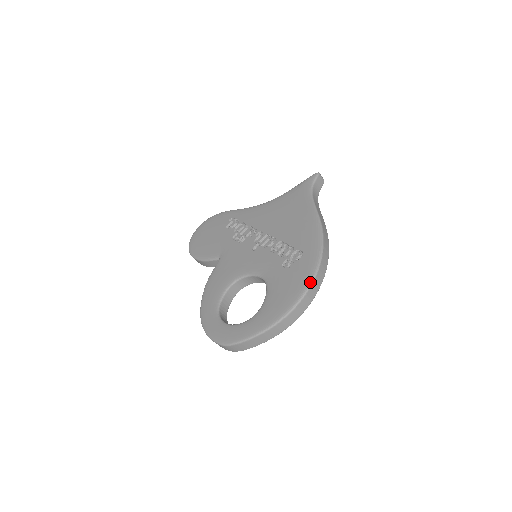
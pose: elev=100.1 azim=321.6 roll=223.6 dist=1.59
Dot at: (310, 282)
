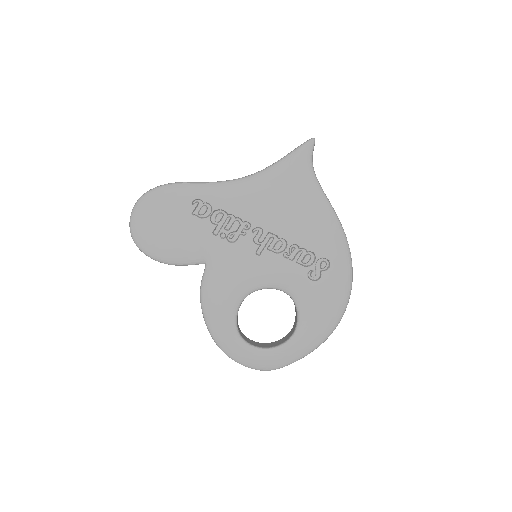
Dot at: (348, 297)
